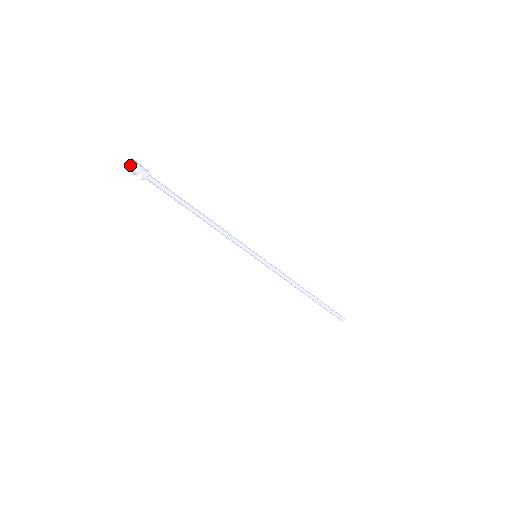
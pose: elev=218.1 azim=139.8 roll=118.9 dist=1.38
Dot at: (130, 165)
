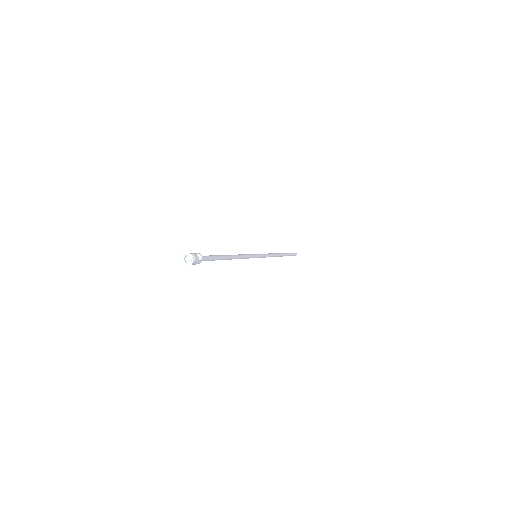
Dot at: occluded
